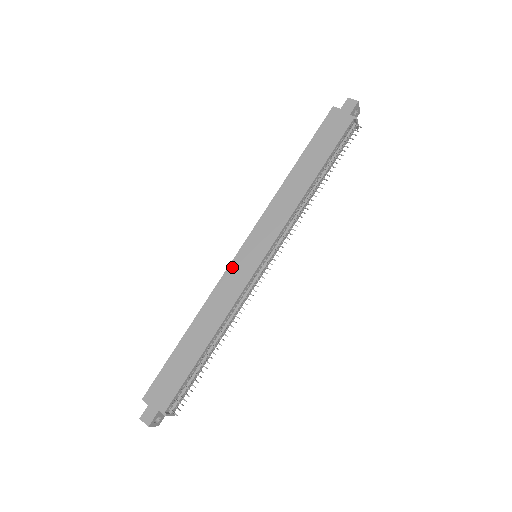
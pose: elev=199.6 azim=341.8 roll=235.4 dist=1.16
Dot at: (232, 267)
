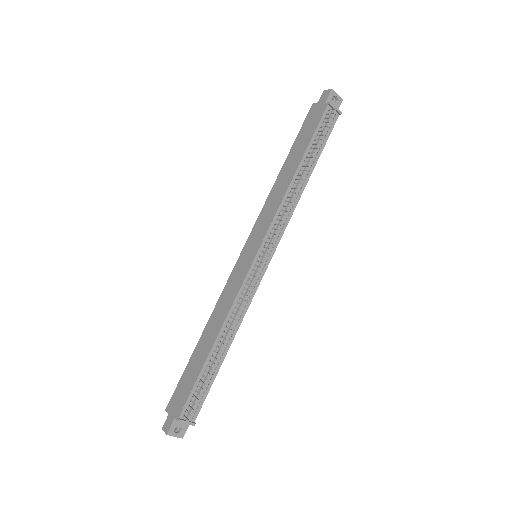
Dot at: (234, 271)
